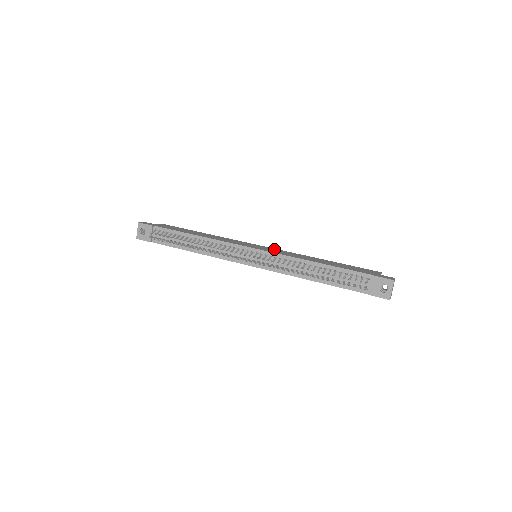
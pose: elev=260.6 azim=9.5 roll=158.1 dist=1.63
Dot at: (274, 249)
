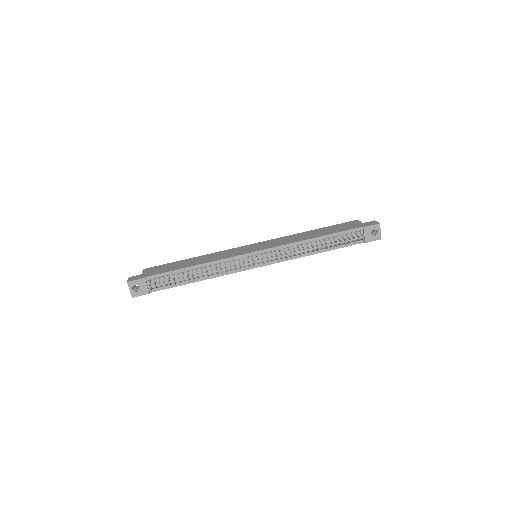
Dot at: (266, 242)
